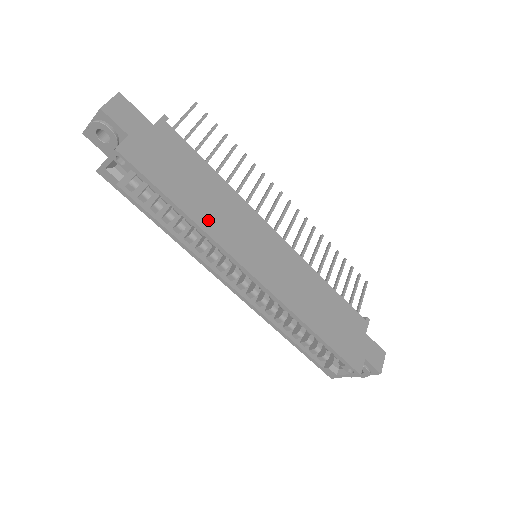
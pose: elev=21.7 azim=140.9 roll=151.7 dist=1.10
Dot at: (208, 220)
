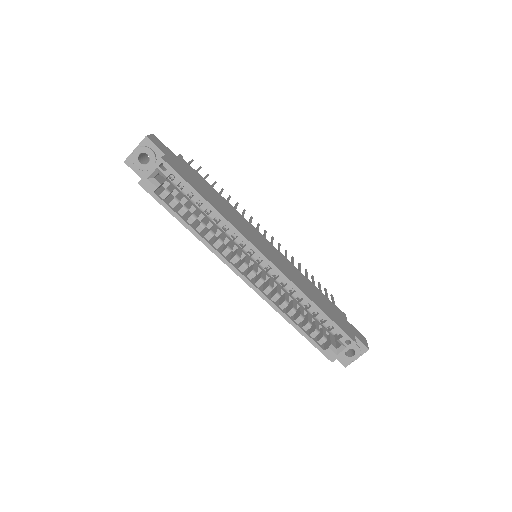
Dot at: (225, 214)
